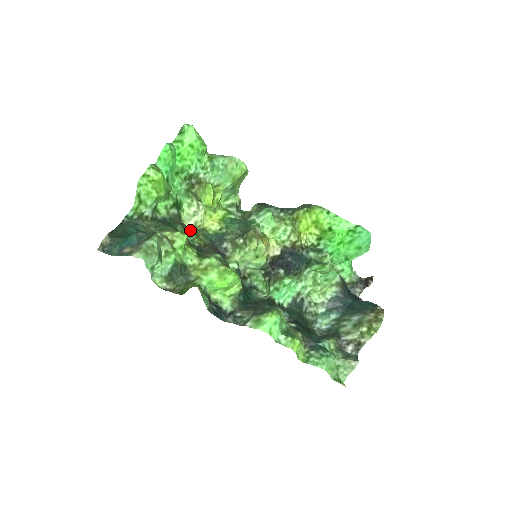
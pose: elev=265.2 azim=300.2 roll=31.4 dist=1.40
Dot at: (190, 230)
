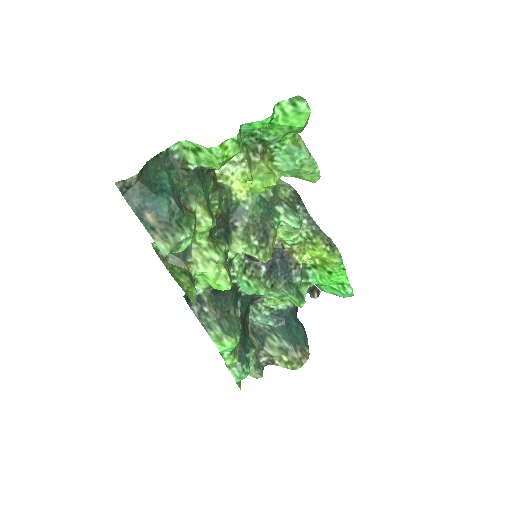
Dot at: (218, 190)
